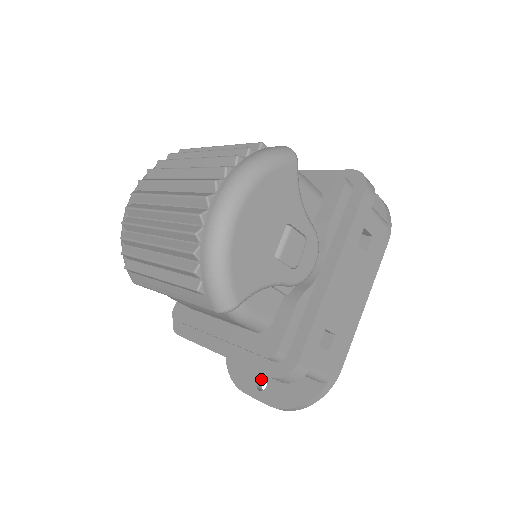
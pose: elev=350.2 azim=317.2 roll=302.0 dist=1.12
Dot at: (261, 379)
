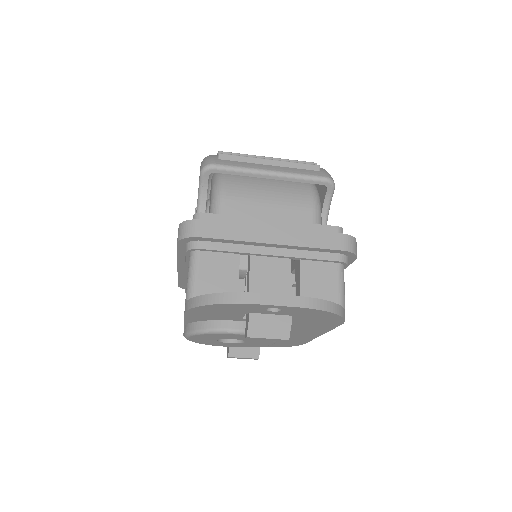
Dot at: occluded
